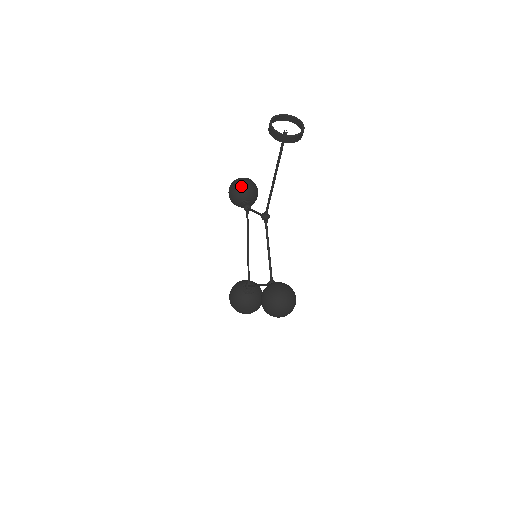
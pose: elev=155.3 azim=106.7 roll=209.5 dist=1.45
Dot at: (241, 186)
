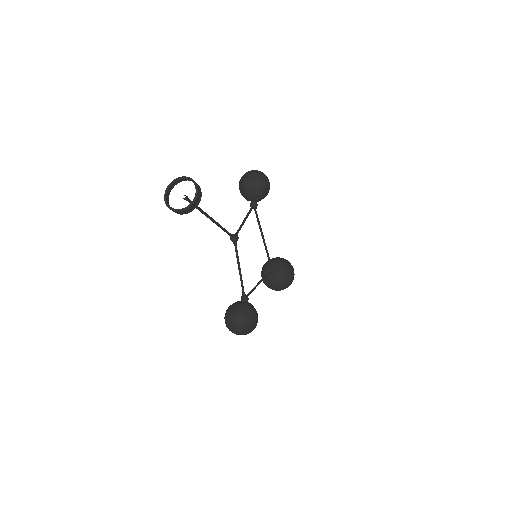
Dot at: (244, 184)
